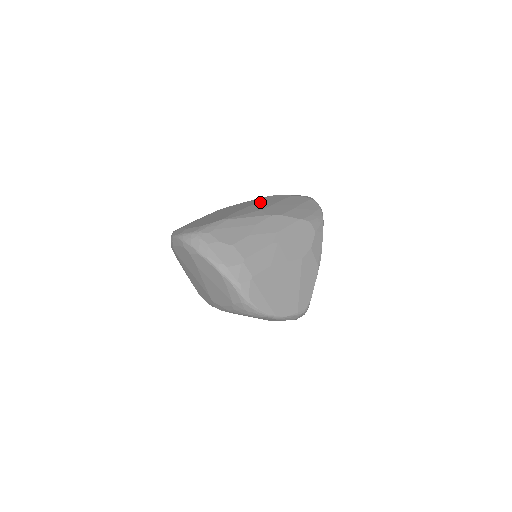
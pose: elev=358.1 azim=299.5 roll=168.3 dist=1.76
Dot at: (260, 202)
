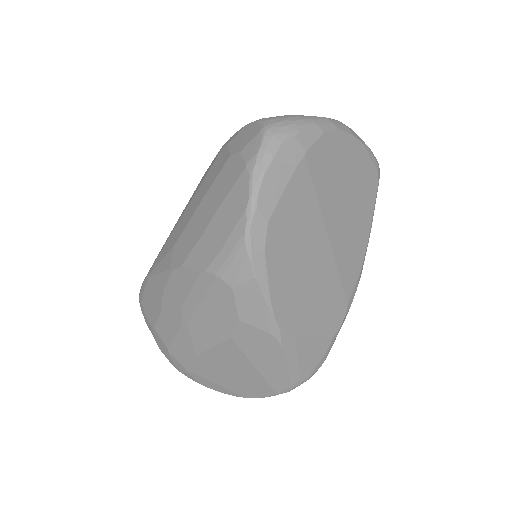
Dot at: (194, 197)
